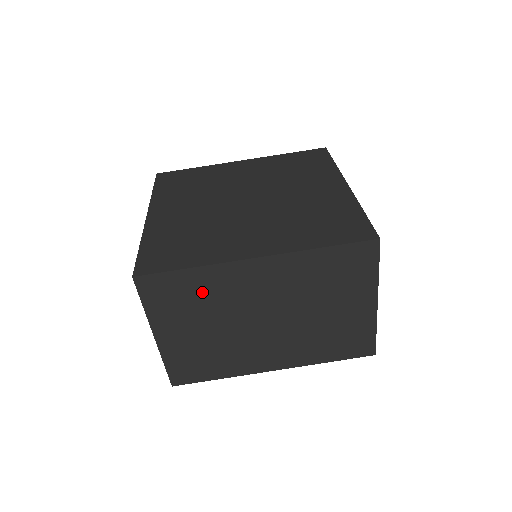
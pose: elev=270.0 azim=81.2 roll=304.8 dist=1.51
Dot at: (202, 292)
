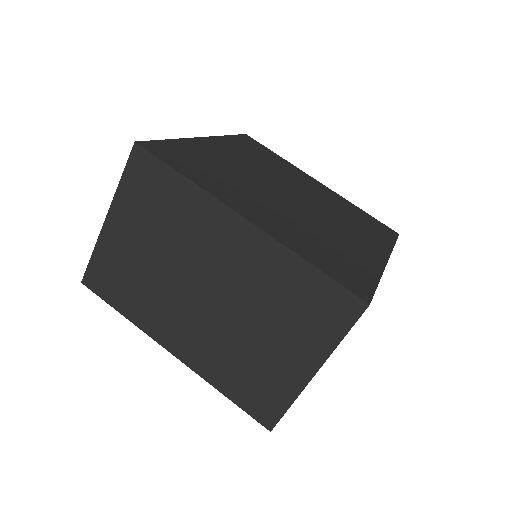
Dot at: (176, 210)
